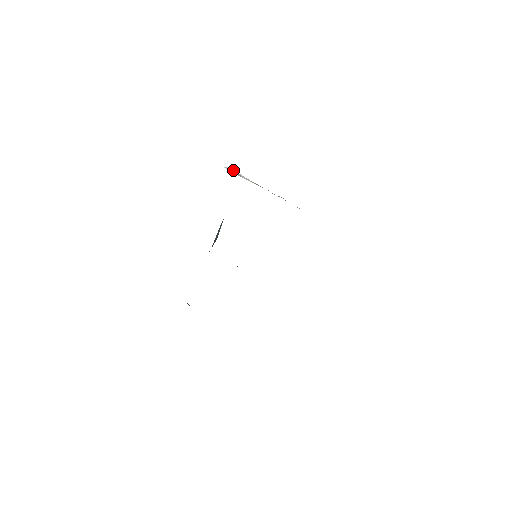
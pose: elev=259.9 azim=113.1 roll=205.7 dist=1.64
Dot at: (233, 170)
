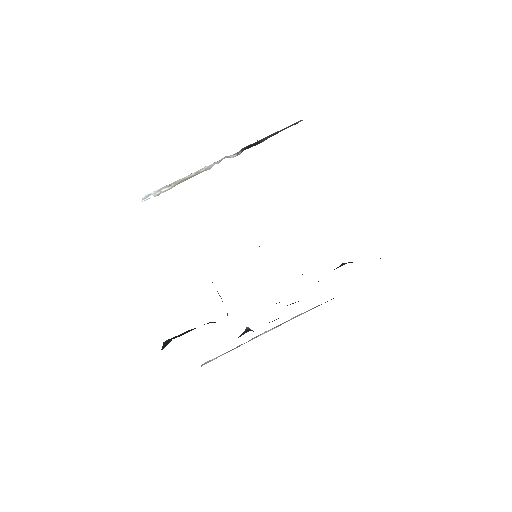
Dot at: (149, 194)
